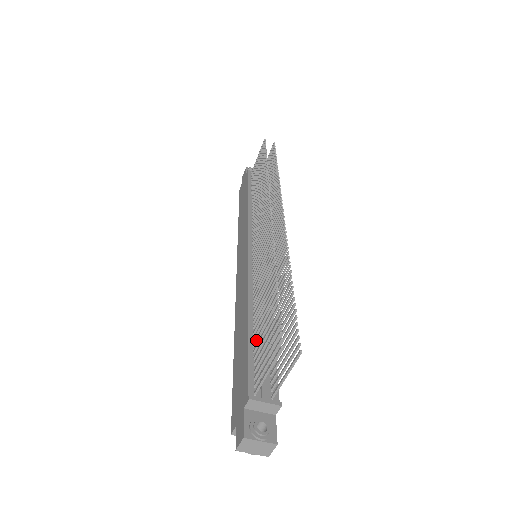
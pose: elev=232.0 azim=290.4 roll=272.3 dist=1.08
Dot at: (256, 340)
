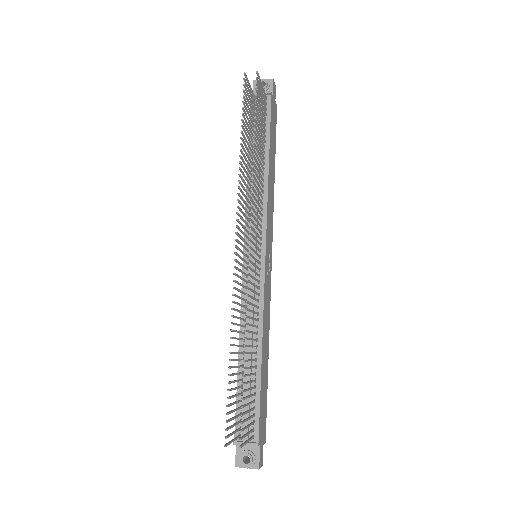
Dot at: (240, 388)
